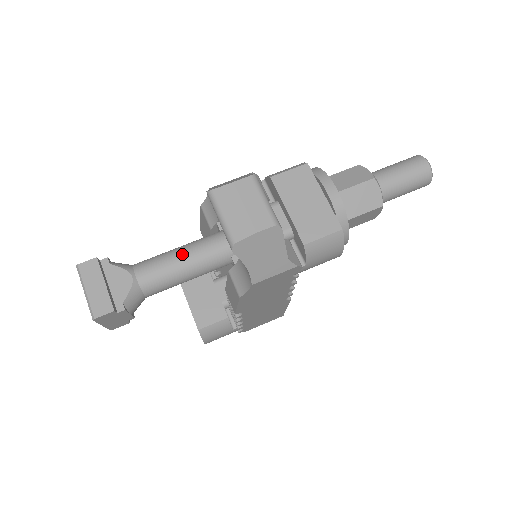
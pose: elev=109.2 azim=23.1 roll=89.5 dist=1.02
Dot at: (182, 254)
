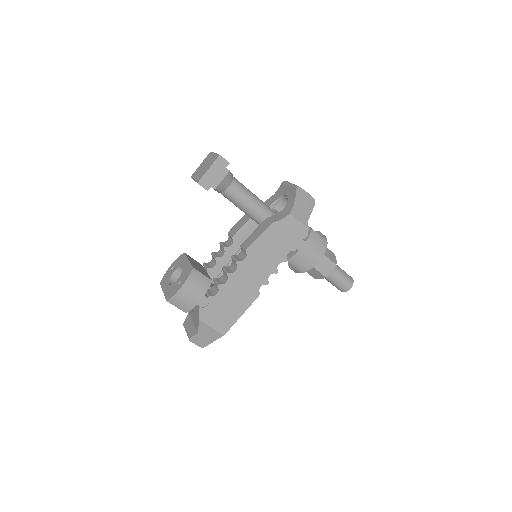
Dot at: occluded
